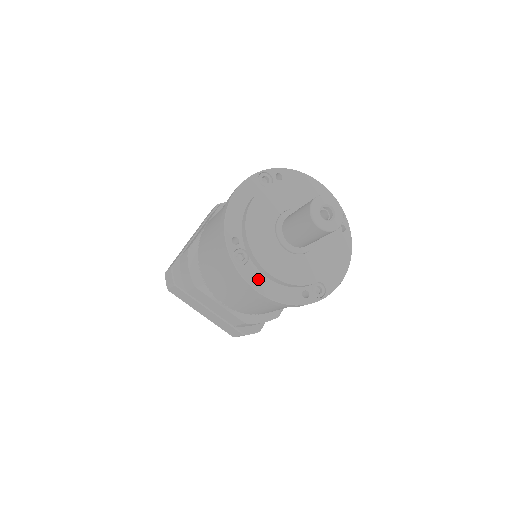
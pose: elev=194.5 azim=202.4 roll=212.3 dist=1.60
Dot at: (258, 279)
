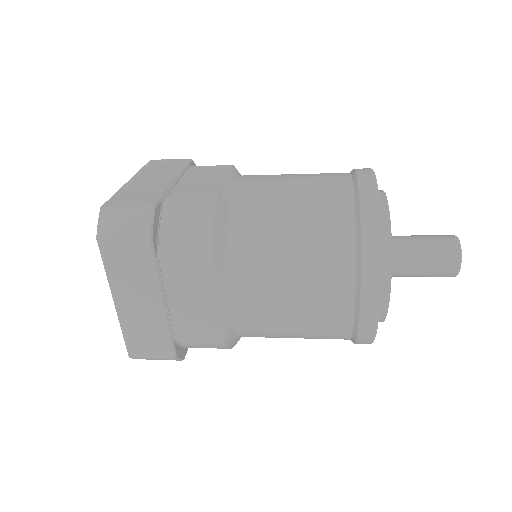
Dot at: occluded
